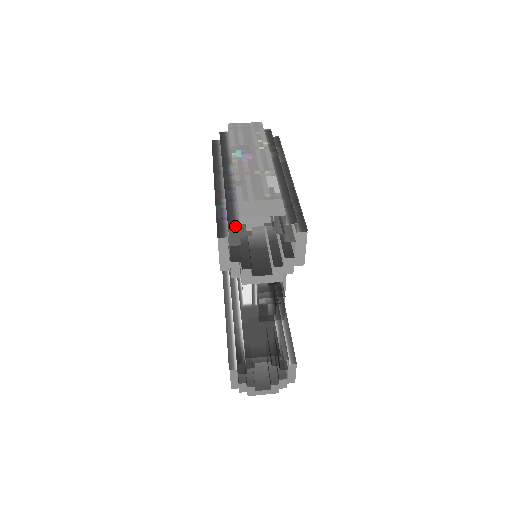
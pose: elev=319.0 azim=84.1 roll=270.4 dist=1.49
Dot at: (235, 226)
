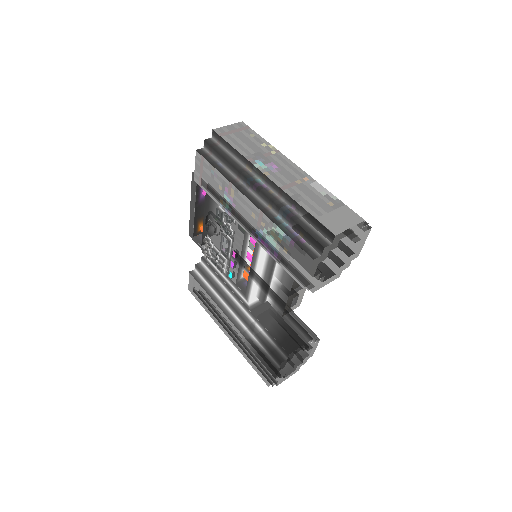
Dot at: (328, 244)
